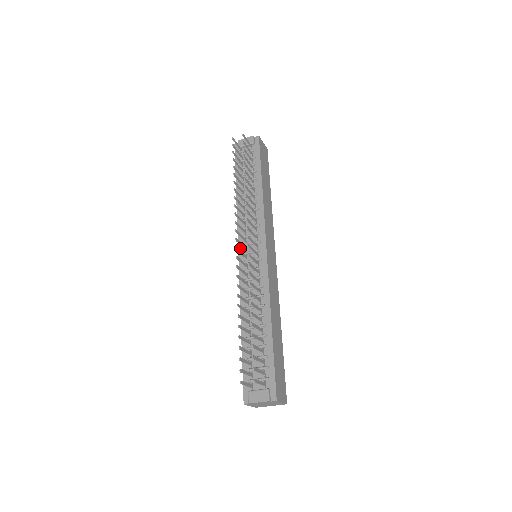
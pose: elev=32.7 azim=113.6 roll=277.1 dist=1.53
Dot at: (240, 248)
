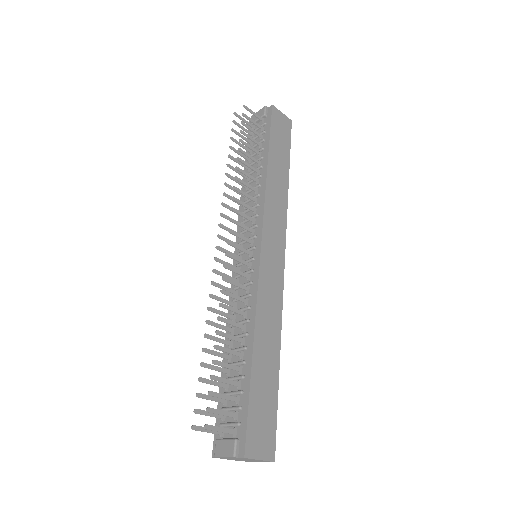
Dot at: occluded
